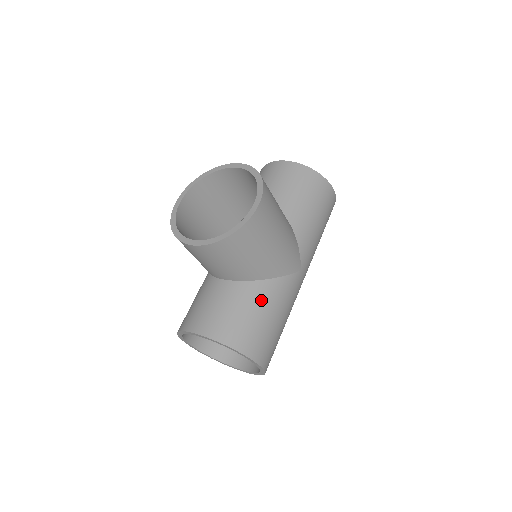
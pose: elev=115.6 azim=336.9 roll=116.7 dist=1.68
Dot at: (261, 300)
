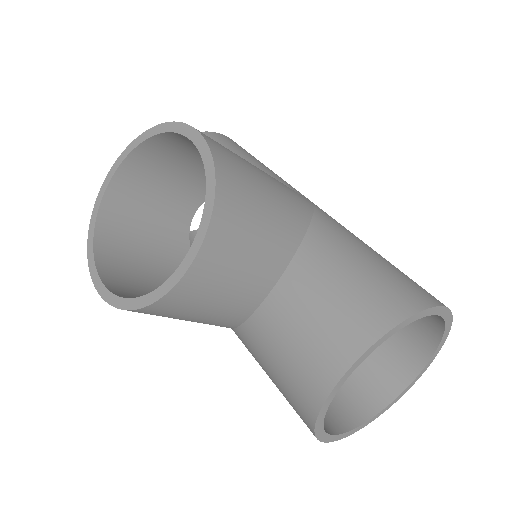
Dot at: (336, 250)
